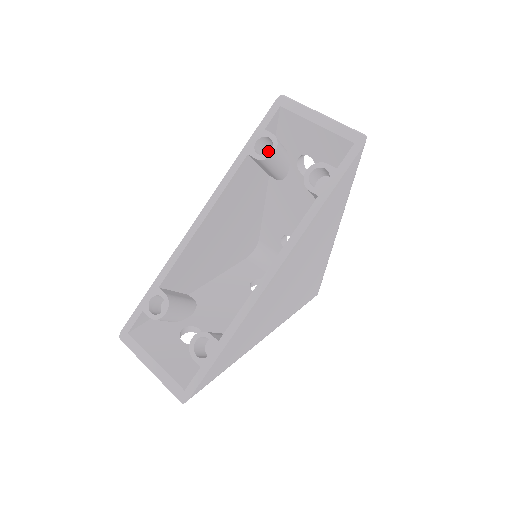
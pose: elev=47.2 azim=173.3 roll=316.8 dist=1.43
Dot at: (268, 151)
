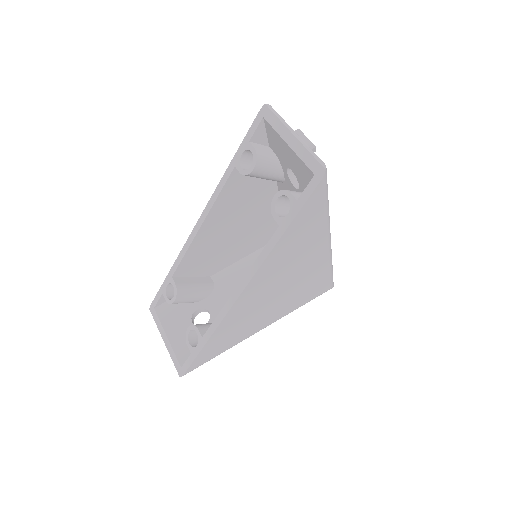
Dot at: occluded
